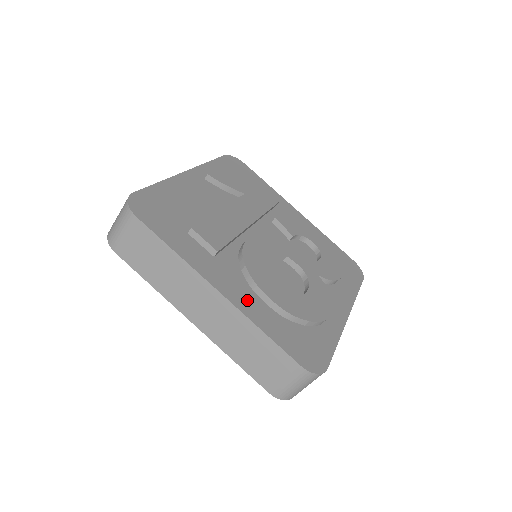
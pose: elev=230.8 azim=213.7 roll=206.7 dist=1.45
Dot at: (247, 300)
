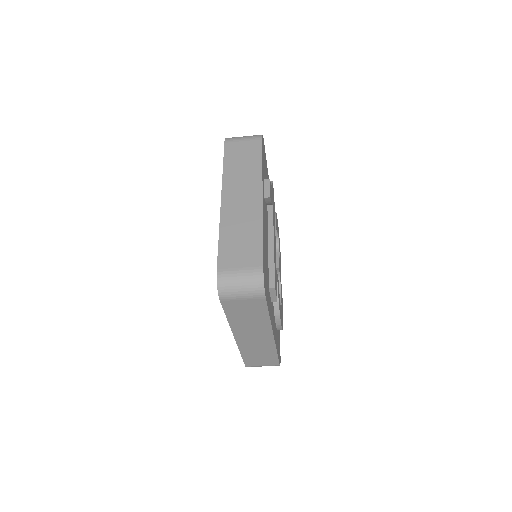
Dot at: (275, 331)
